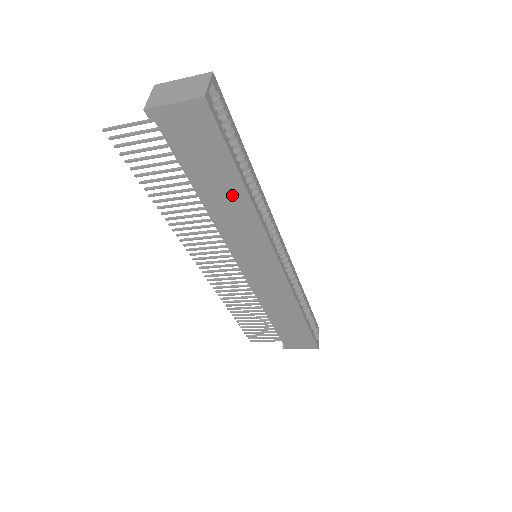
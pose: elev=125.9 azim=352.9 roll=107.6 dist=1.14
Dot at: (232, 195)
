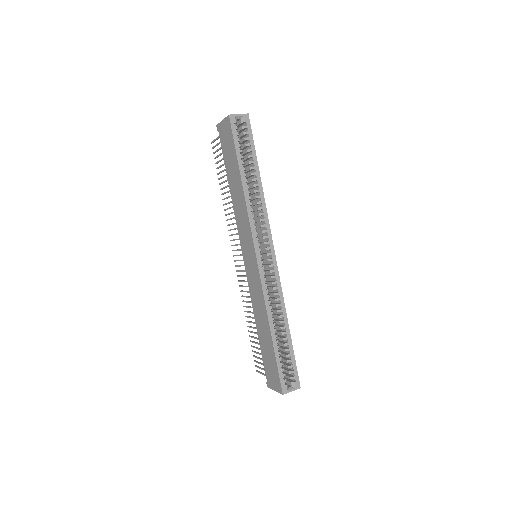
Dot at: (238, 185)
